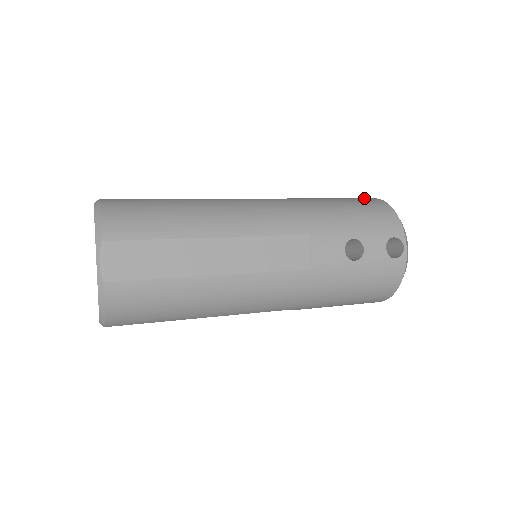
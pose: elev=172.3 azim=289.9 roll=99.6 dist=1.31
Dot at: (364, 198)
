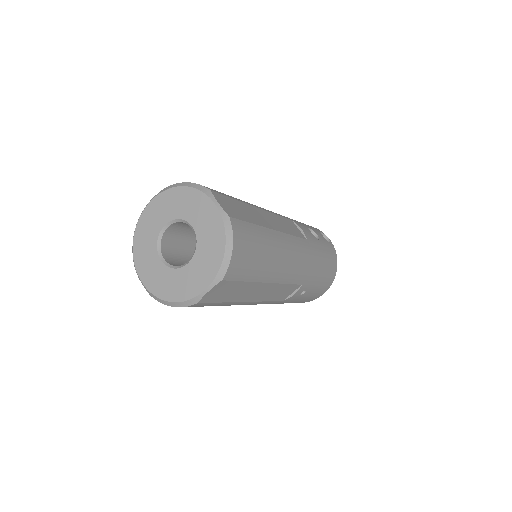
Dot at: occluded
